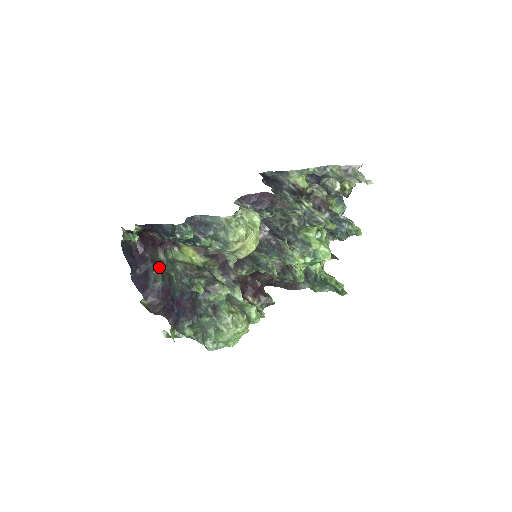
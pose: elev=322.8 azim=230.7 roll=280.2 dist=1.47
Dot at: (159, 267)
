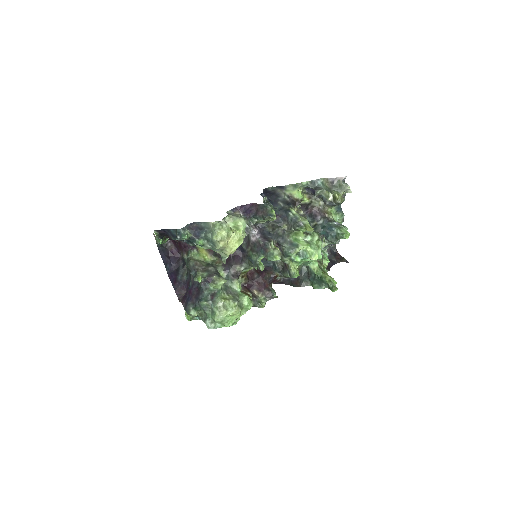
Dot at: occluded
